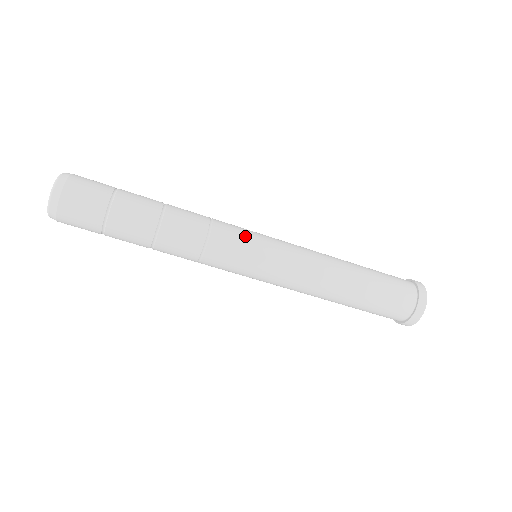
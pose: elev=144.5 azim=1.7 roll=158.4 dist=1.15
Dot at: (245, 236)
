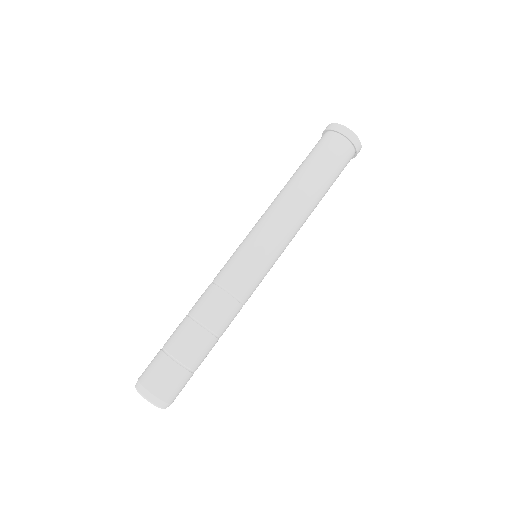
Dot at: (245, 265)
